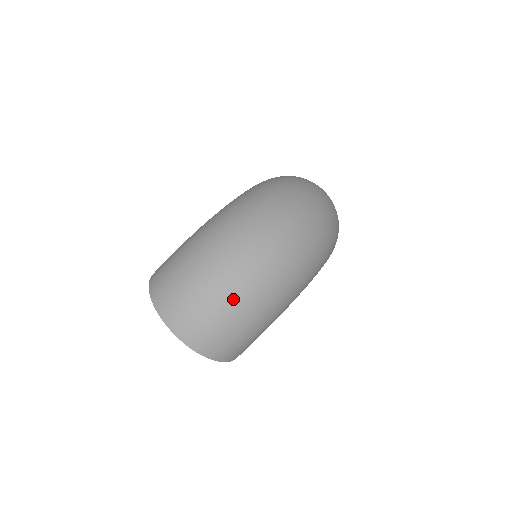
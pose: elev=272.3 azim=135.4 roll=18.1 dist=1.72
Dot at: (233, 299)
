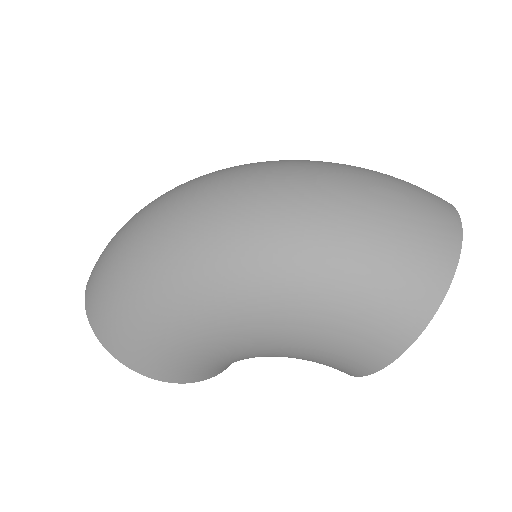
Dot at: (126, 232)
